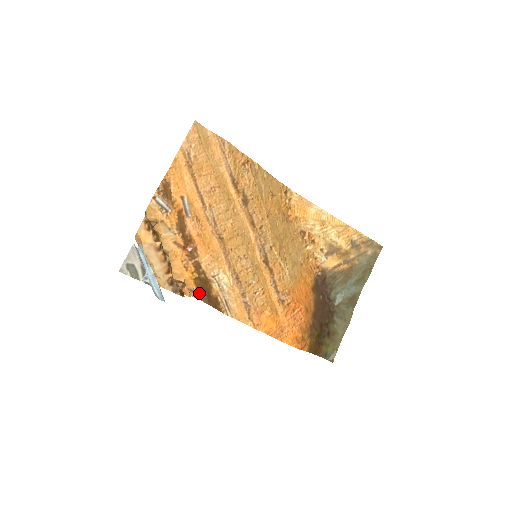
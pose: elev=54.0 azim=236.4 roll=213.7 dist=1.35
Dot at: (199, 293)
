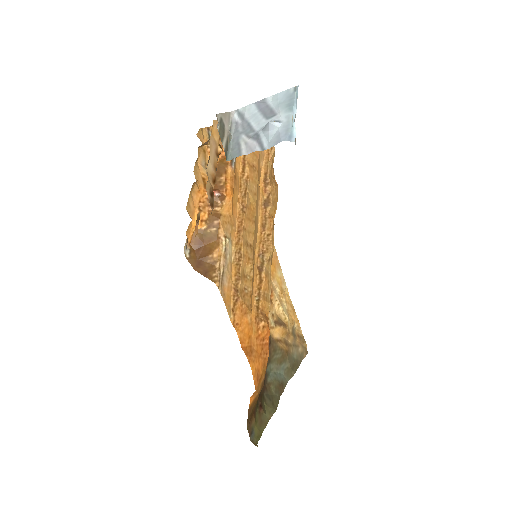
Dot at: (190, 250)
